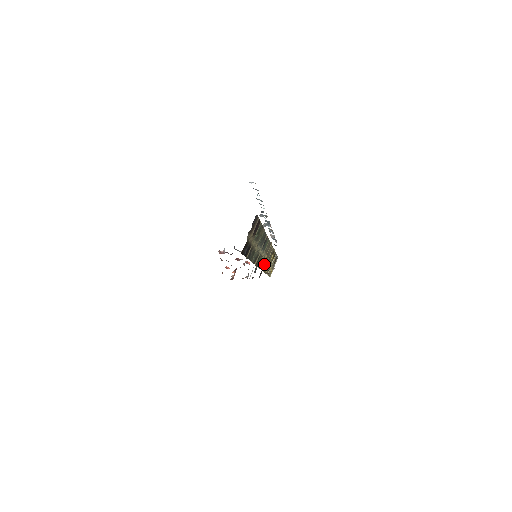
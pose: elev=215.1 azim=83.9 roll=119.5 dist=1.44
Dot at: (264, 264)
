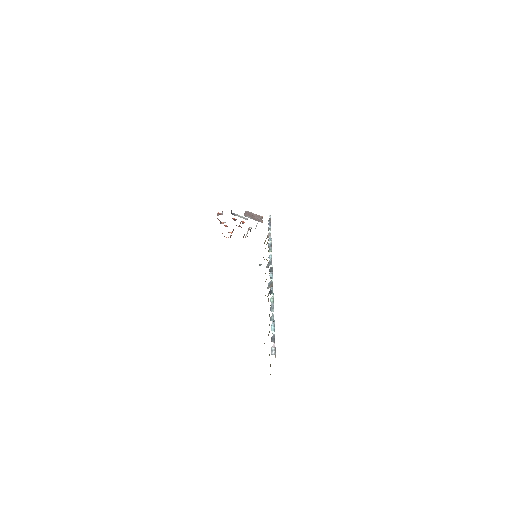
Dot at: occluded
